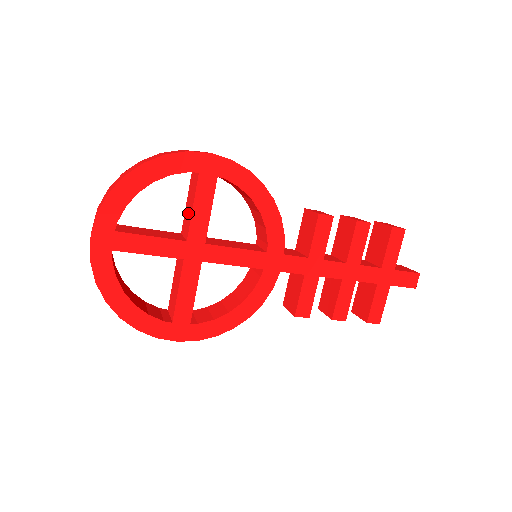
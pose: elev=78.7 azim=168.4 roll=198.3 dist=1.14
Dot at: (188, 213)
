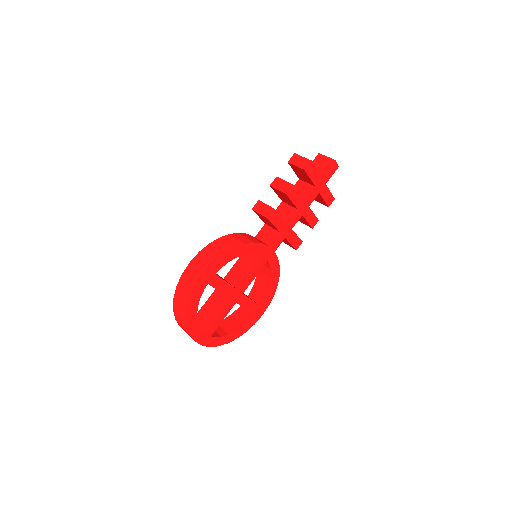
Dot at: occluded
